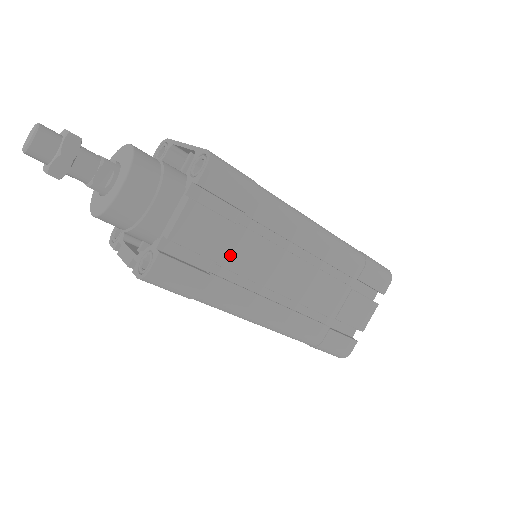
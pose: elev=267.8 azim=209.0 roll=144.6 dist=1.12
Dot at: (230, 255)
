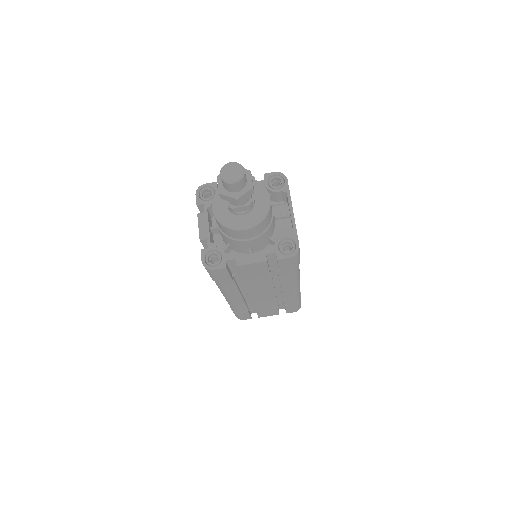
Dot at: (251, 279)
